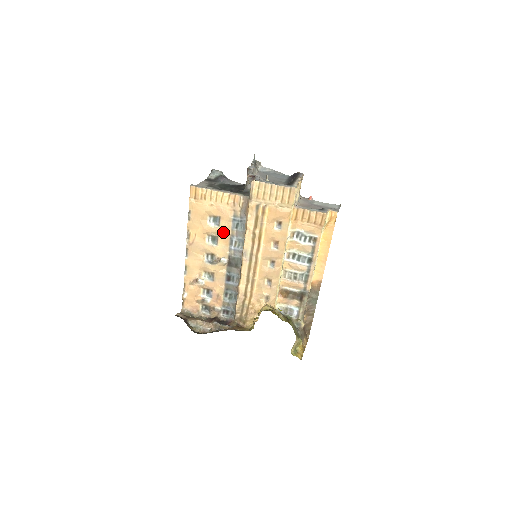
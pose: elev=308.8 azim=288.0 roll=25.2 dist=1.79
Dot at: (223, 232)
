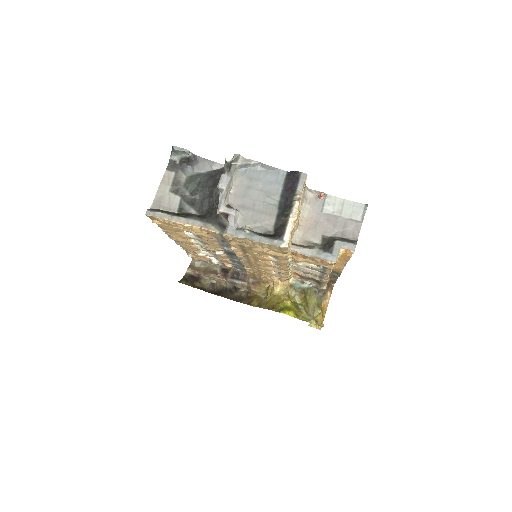
Dot at: (208, 242)
